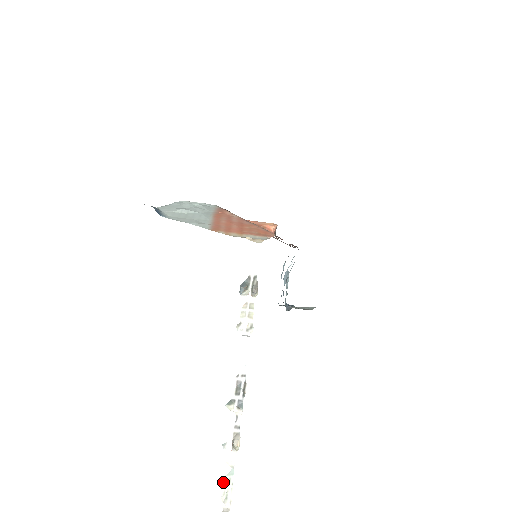
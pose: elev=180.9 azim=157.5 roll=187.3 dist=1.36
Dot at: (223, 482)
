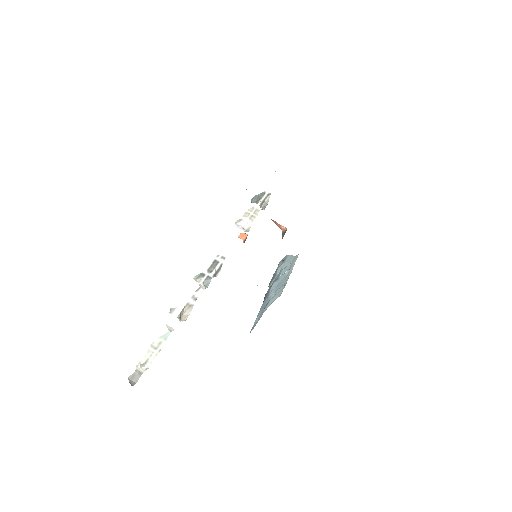
Dot at: (152, 343)
